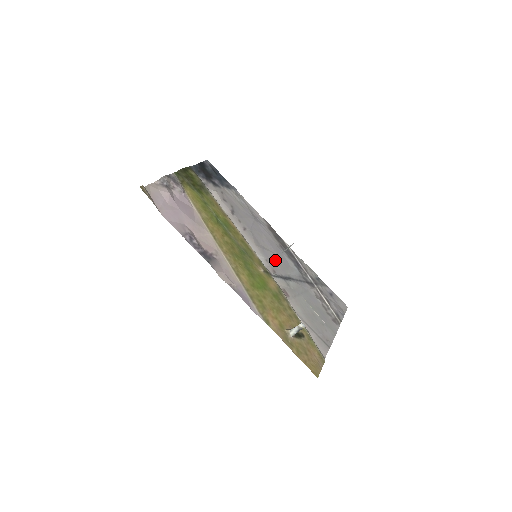
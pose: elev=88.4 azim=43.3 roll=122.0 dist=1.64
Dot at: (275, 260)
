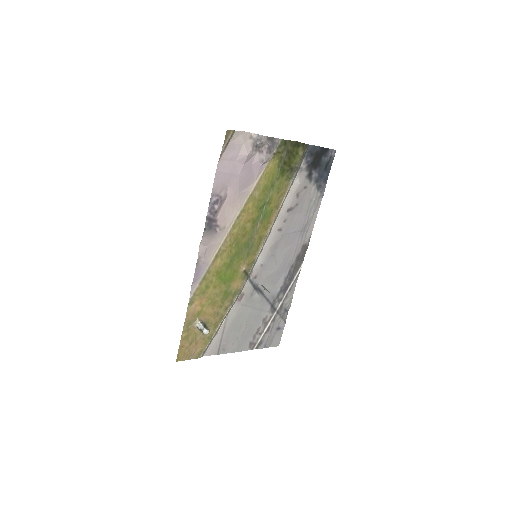
Dot at: (270, 271)
